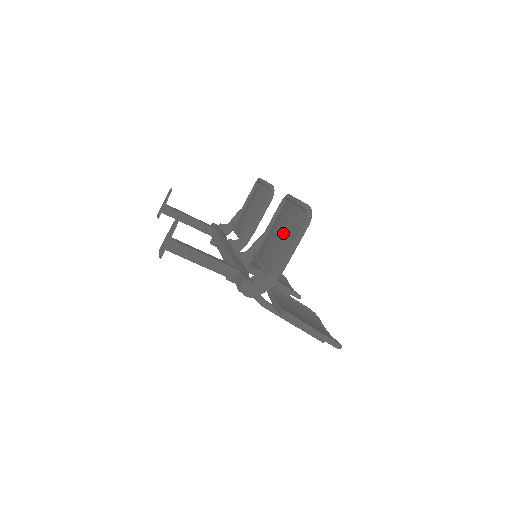
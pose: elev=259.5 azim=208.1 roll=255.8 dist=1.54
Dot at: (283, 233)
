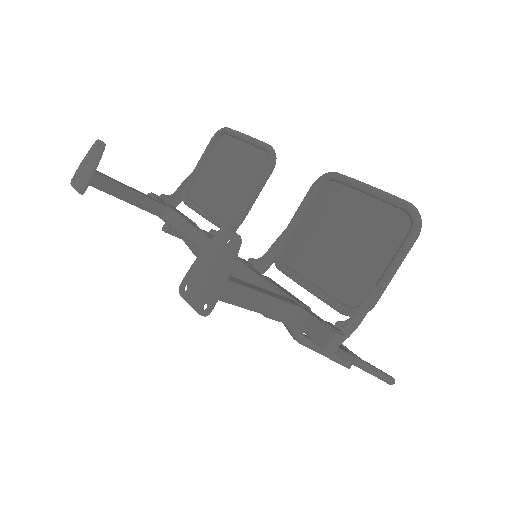
Dot at: (353, 240)
